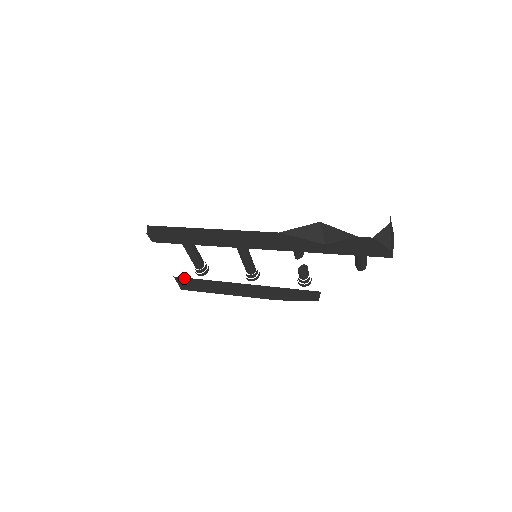
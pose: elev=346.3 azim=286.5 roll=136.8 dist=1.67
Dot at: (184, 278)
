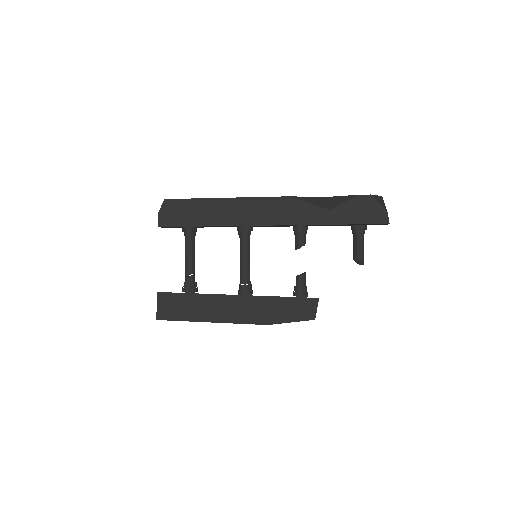
Dot at: (169, 294)
